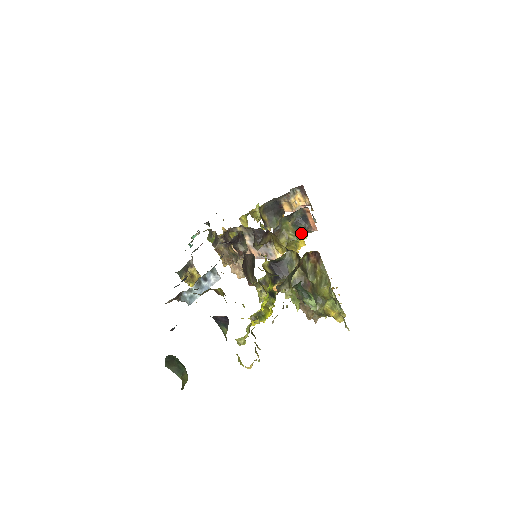
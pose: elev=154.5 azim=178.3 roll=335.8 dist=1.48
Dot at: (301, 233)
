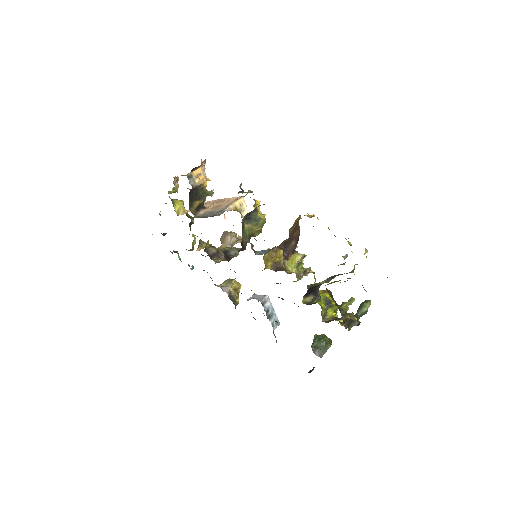
Dot at: (285, 254)
